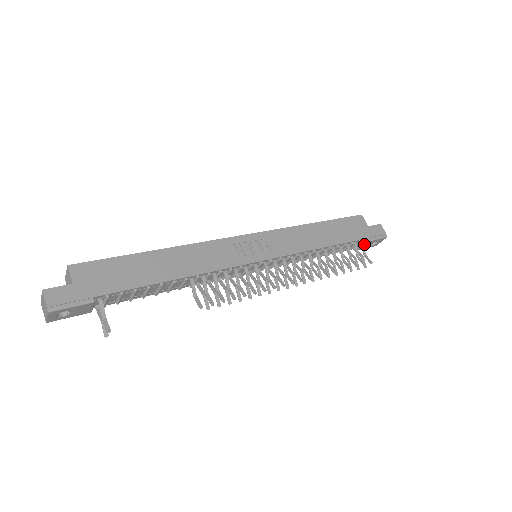
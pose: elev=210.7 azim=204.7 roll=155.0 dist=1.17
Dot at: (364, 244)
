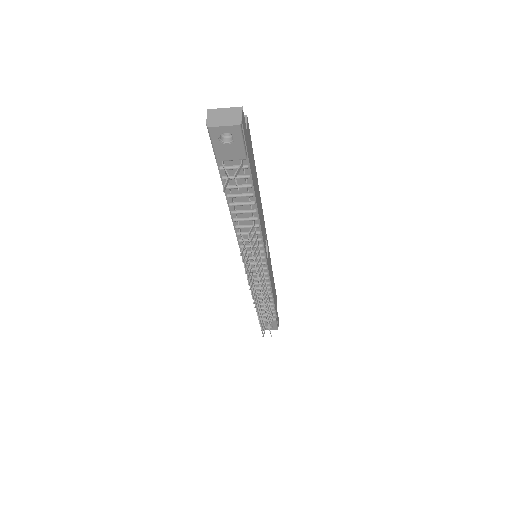
Dot at: occluded
